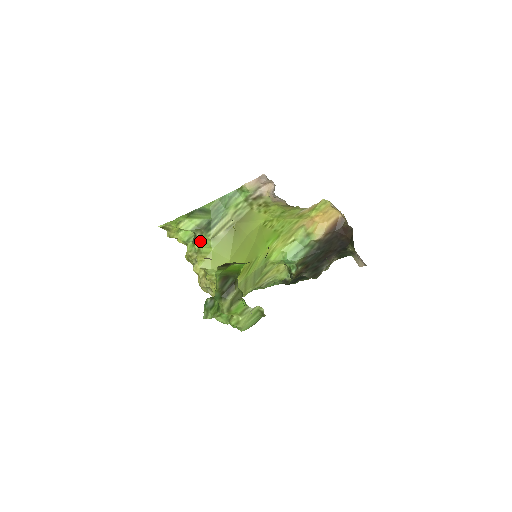
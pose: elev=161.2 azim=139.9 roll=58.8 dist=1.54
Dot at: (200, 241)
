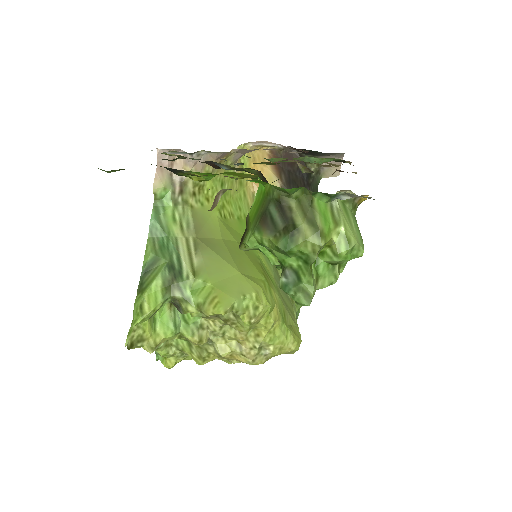
Dot at: (187, 297)
